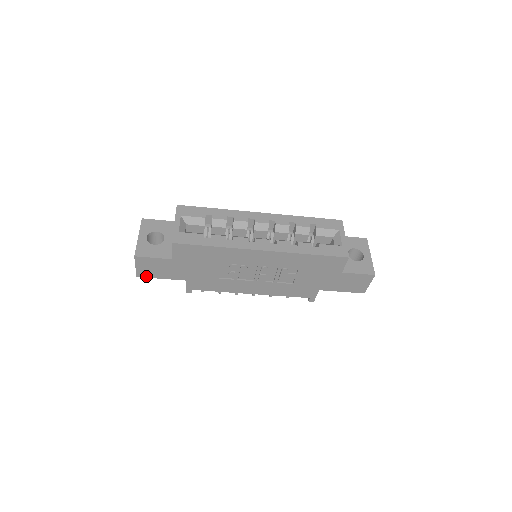
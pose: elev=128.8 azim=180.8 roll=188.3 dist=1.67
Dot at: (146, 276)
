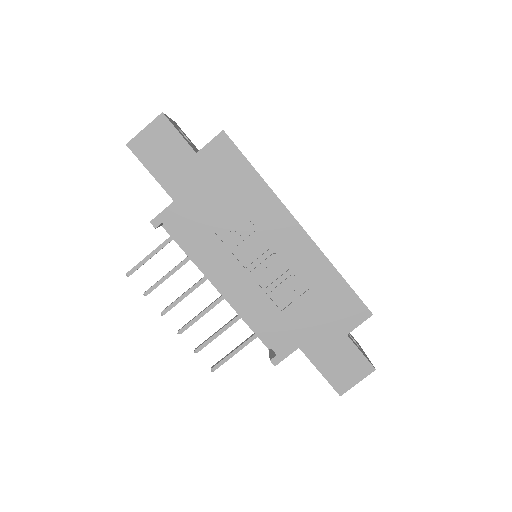
Dot at: (138, 153)
